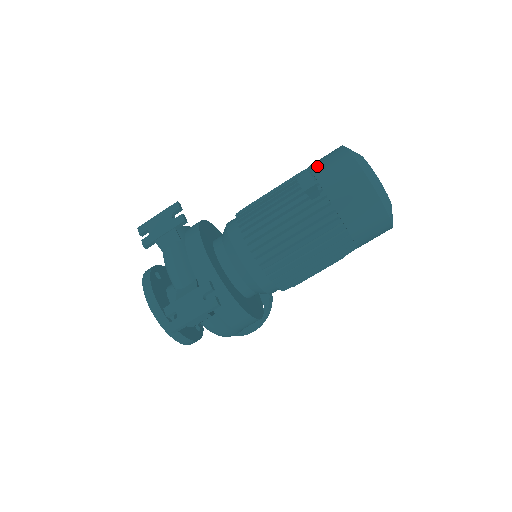
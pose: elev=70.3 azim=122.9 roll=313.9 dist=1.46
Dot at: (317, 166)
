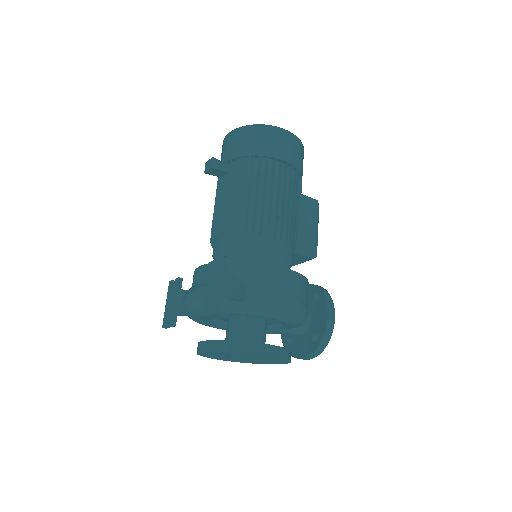
Dot at: occluded
